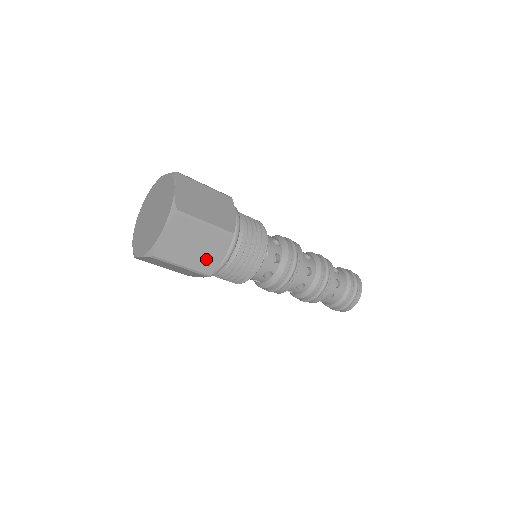
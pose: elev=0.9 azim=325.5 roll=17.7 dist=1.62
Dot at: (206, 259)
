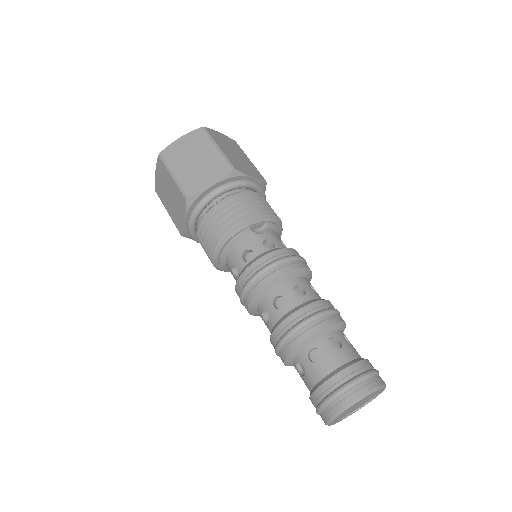
Dot at: (196, 179)
